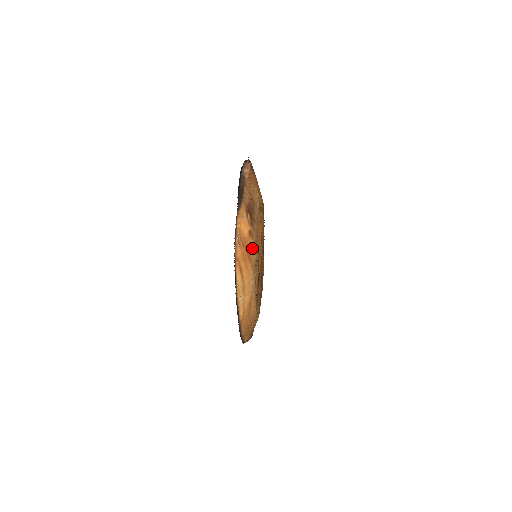
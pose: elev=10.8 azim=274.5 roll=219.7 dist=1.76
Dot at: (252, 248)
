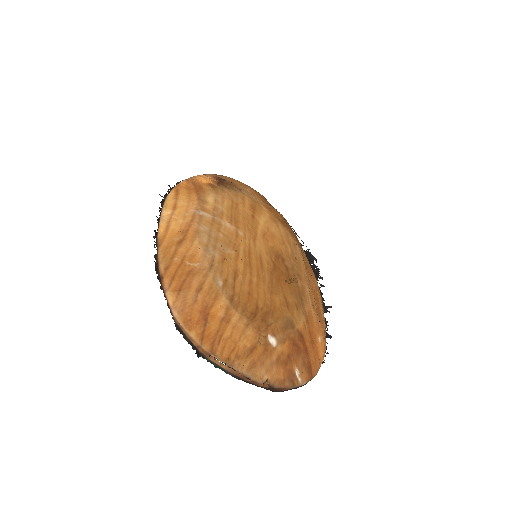
Dot at: (207, 191)
